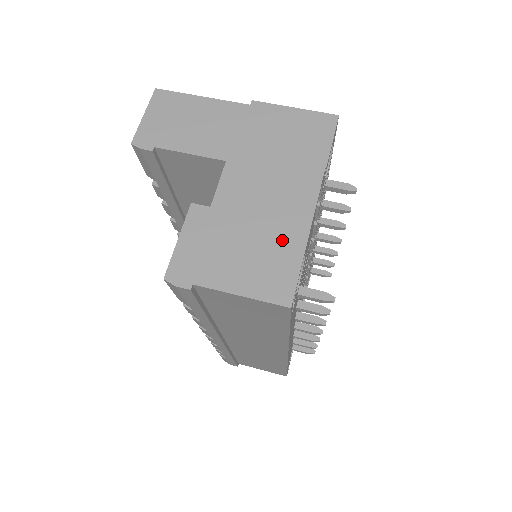
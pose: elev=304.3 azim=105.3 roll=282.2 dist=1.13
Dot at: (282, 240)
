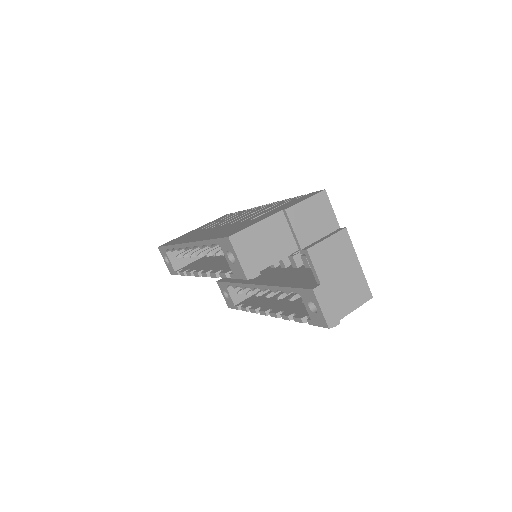
Dot at: (354, 275)
